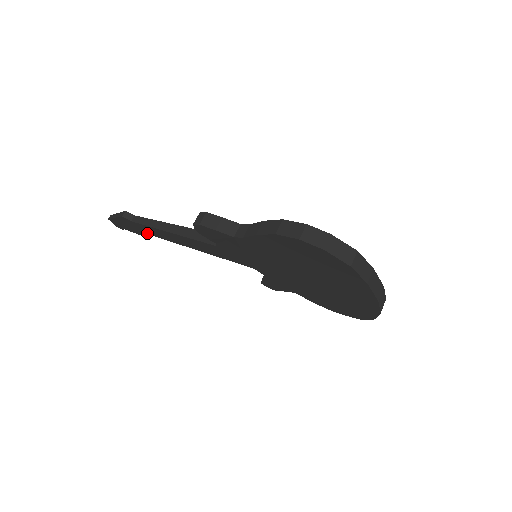
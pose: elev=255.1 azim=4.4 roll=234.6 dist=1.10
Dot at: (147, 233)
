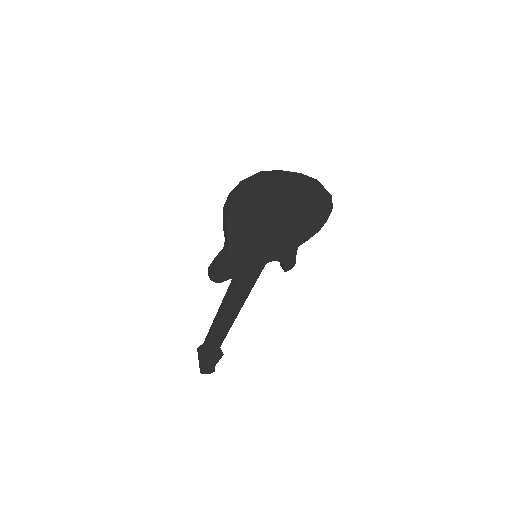
Dot at: (220, 344)
